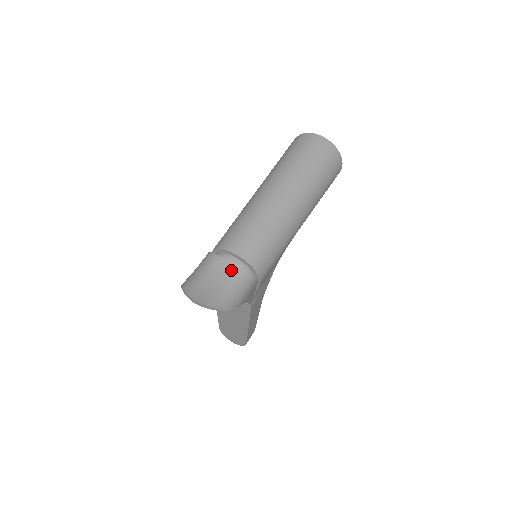
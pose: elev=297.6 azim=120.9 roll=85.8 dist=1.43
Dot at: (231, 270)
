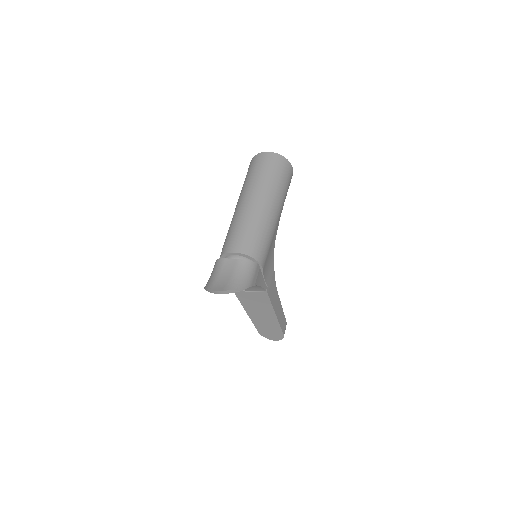
Dot at: (235, 263)
